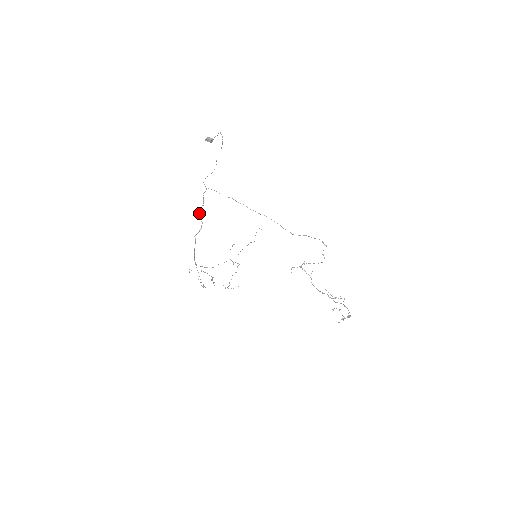
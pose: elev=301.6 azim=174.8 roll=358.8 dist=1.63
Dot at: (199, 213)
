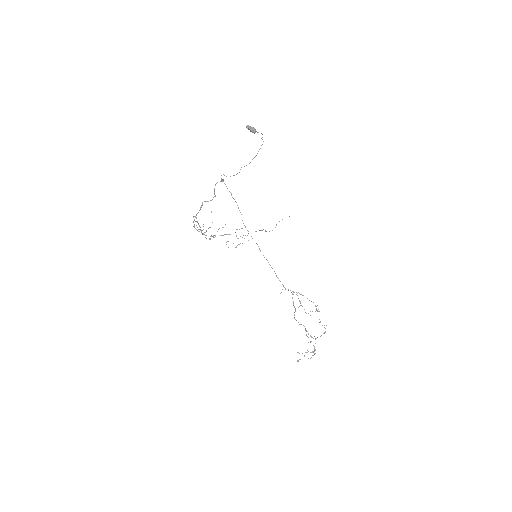
Dot at: (215, 185)
